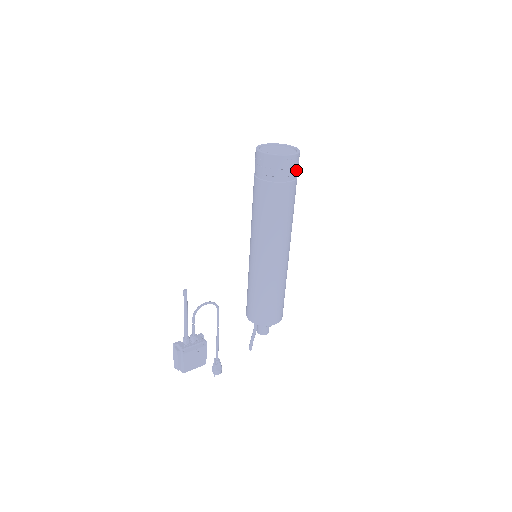
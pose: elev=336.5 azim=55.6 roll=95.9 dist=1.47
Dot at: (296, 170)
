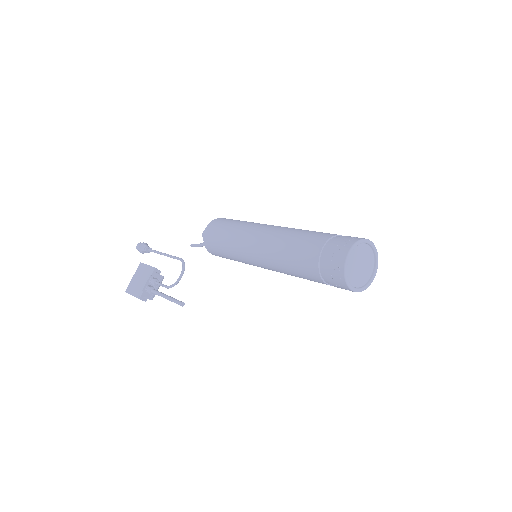
Dot at: occluded
